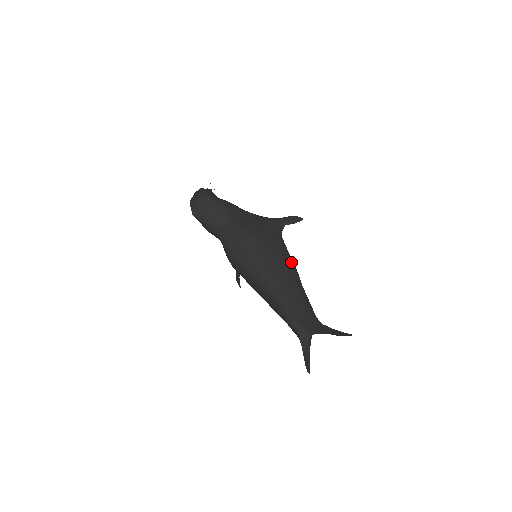
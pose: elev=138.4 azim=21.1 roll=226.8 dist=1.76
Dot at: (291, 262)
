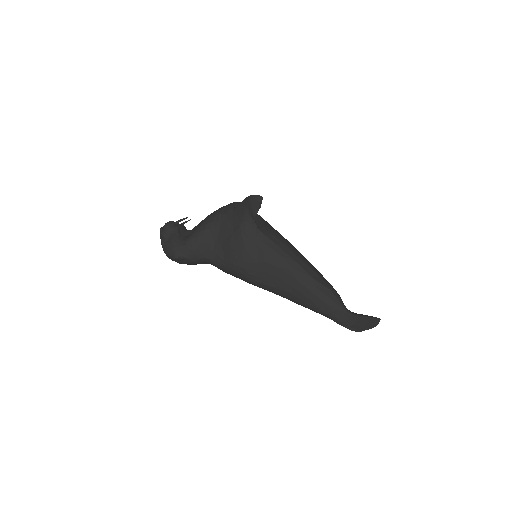
Dot at: (287, 263)
